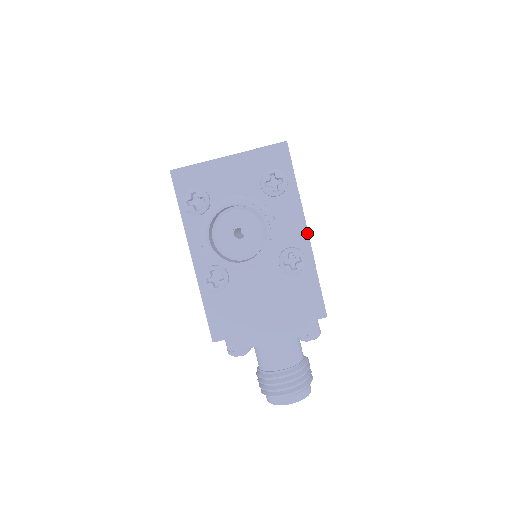
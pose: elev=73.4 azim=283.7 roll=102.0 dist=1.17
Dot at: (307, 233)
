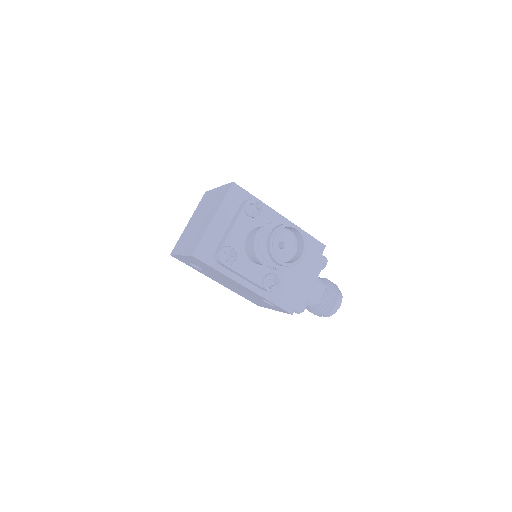
Dot at: (283, 217)
